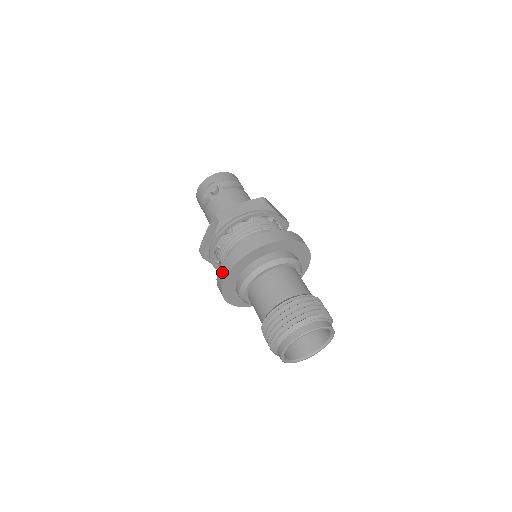
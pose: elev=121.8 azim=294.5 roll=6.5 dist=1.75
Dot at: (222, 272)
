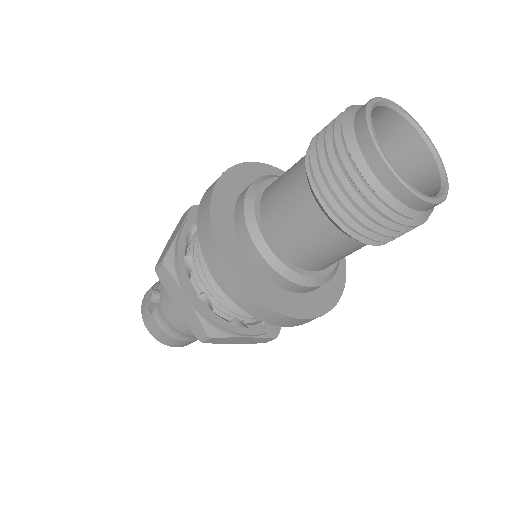
Dot at: (221, 275)
